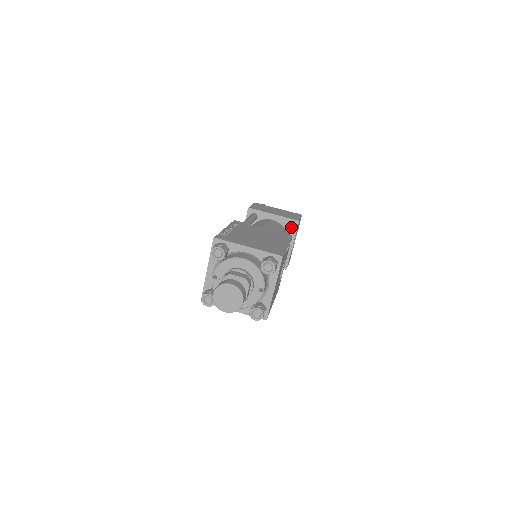
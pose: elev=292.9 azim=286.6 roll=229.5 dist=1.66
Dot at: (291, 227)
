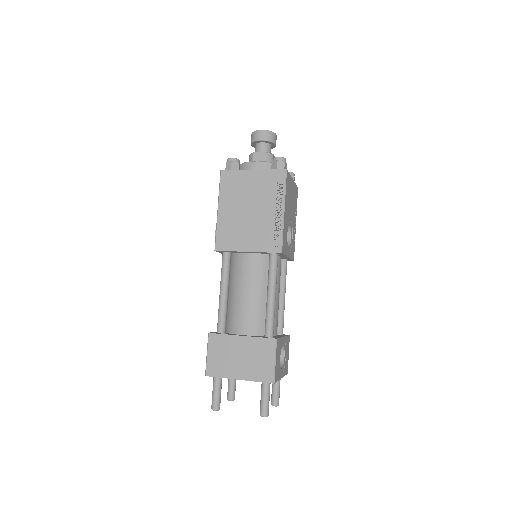
Dot at: (283, 320)
